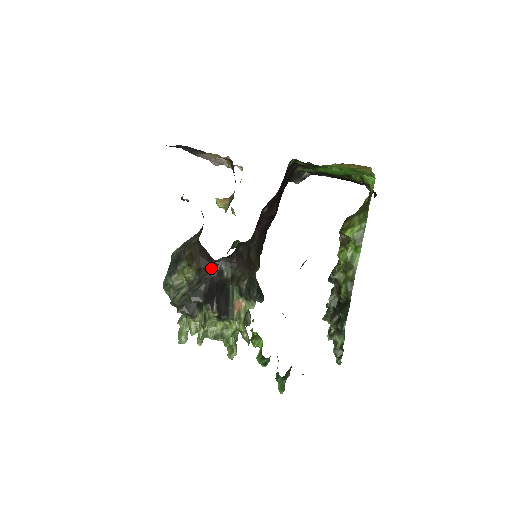
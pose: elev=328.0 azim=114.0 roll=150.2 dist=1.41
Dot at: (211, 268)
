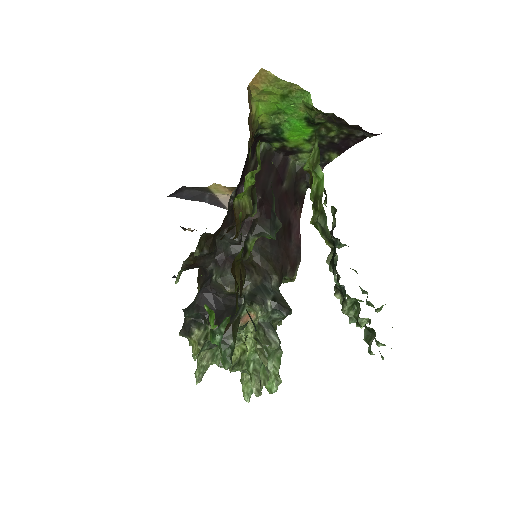
Dot at: (206, 279)
